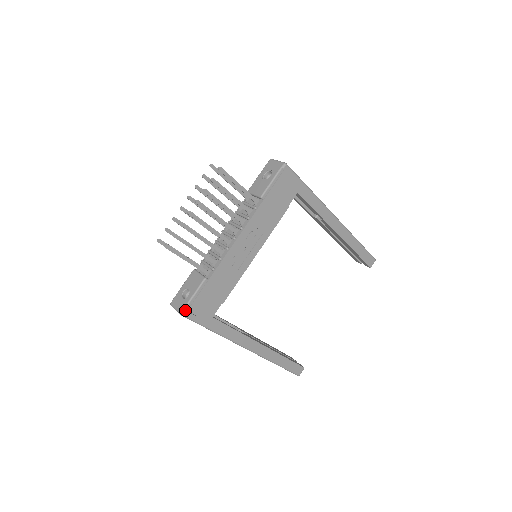
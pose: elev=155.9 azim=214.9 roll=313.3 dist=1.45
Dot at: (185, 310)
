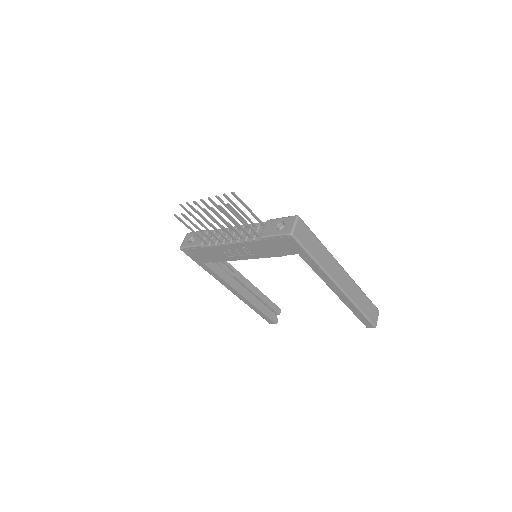
Dot at: (182, 249)
